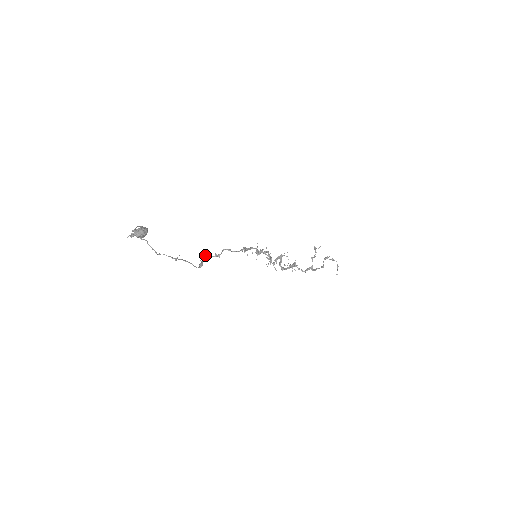
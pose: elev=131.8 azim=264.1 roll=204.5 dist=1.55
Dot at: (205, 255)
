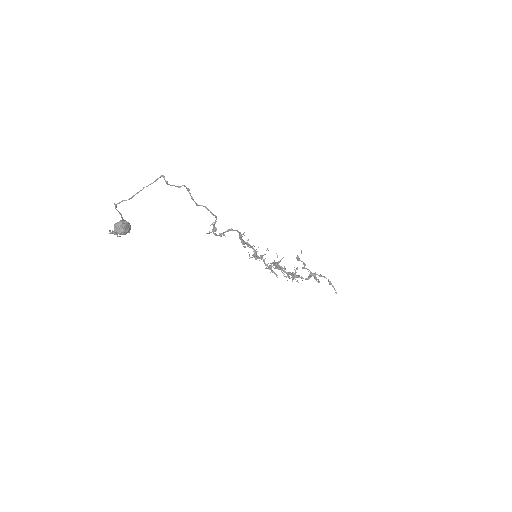
Dot at: (209, 233)
